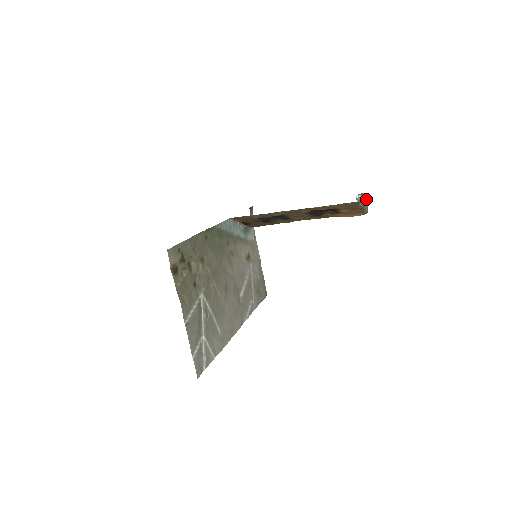
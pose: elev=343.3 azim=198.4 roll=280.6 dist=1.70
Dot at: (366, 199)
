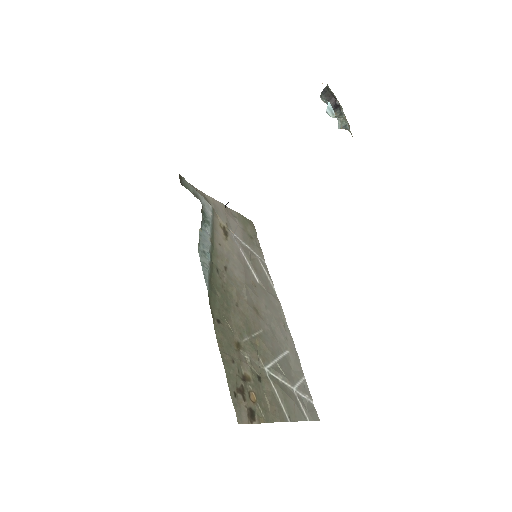
Dot at: (332, 94)
